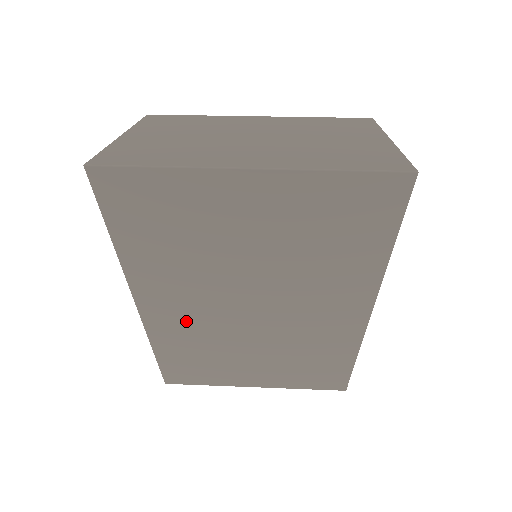
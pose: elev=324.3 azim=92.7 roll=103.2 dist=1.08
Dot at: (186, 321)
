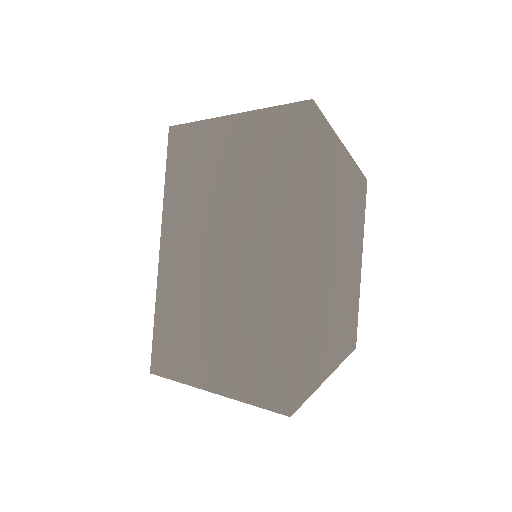
Dot at: (182, 268)
